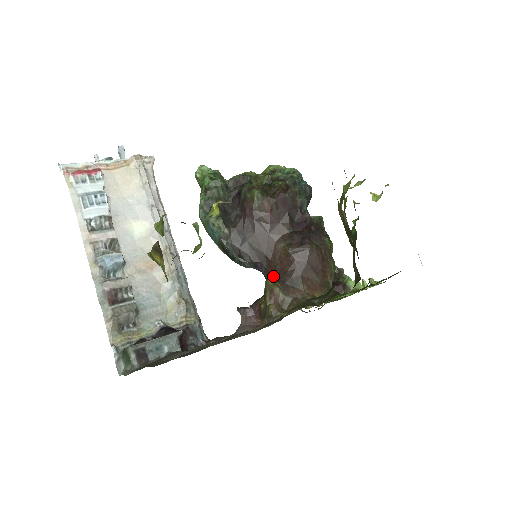
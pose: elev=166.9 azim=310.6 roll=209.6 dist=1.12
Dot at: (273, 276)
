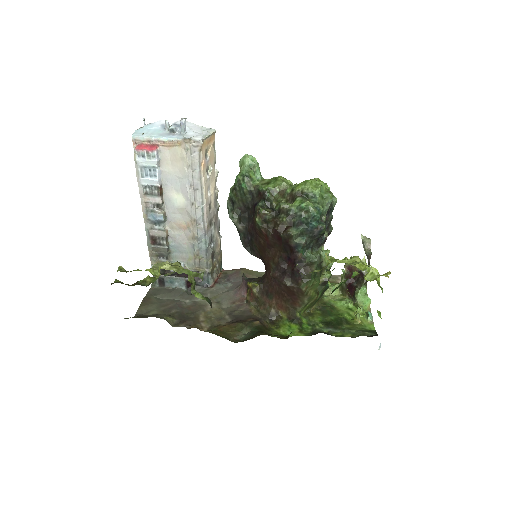
Dot at: (264, 275)
